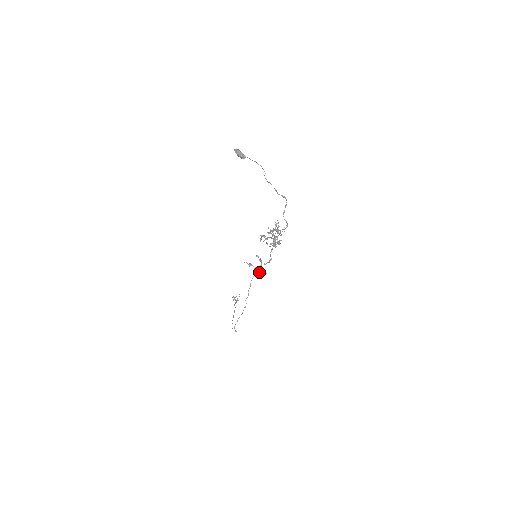
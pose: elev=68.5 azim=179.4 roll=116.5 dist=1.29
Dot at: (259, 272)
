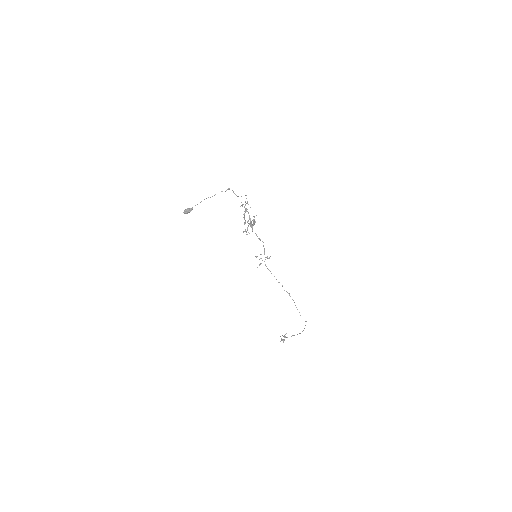
Dot at: occluded
